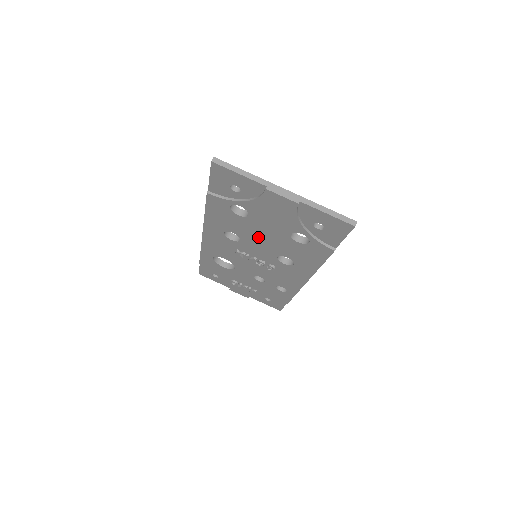
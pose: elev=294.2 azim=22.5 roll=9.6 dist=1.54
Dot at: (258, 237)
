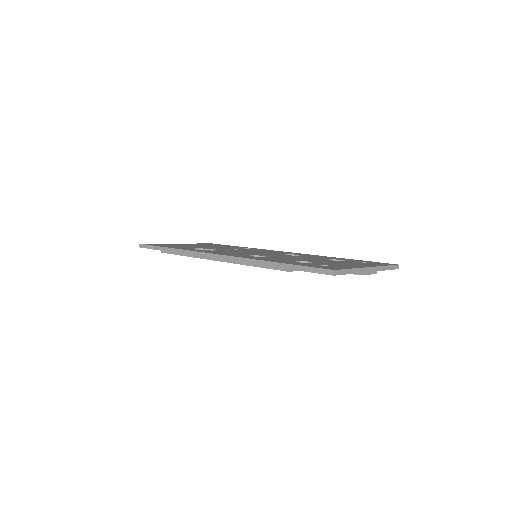
Dot at: occluded
